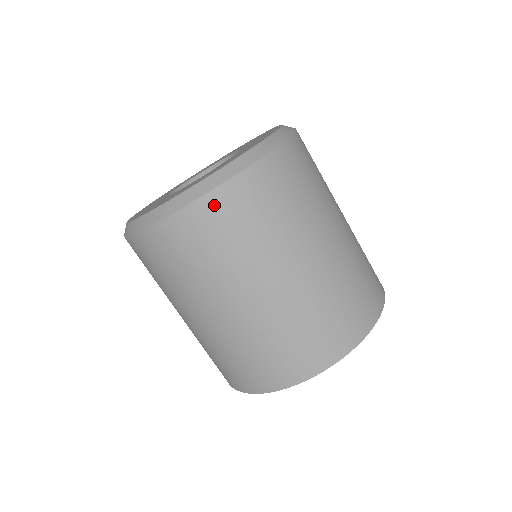
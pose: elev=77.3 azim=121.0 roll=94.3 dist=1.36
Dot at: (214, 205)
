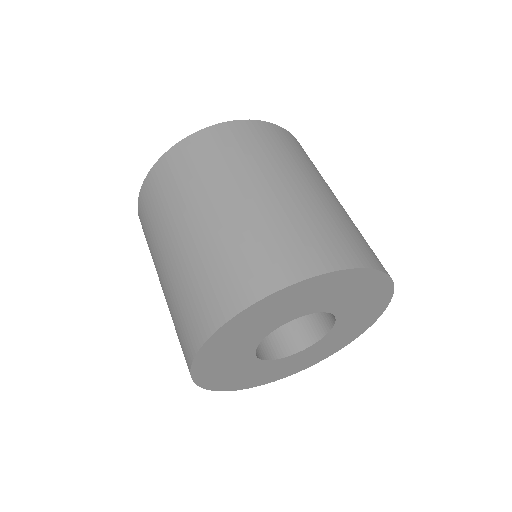
Dot at: (196, 141)
